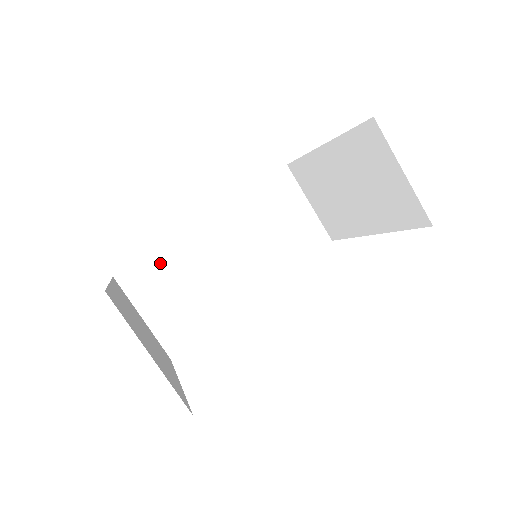
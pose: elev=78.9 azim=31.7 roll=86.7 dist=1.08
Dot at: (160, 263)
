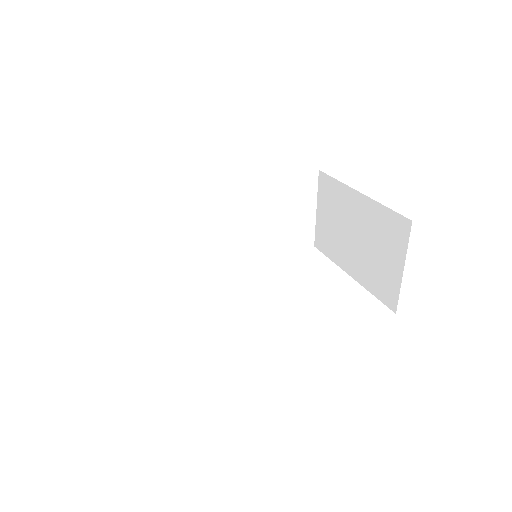
Dot at: (171, 203)
